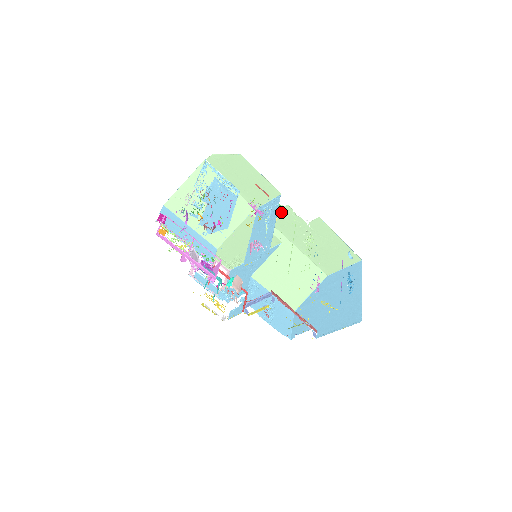
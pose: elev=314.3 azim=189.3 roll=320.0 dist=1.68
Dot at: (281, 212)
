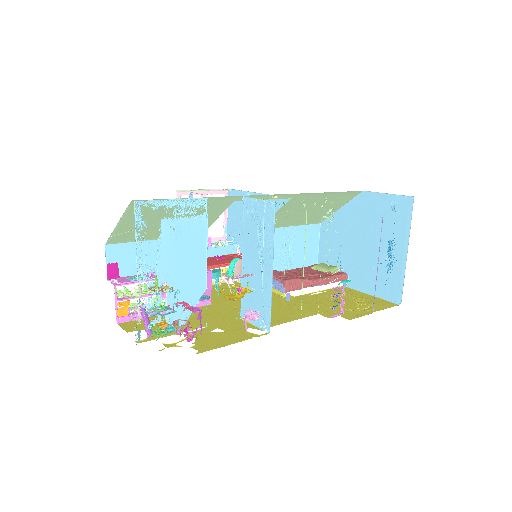
Dot at: occluded
